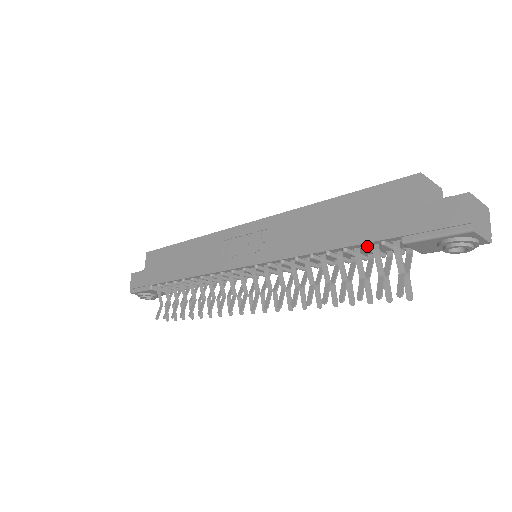
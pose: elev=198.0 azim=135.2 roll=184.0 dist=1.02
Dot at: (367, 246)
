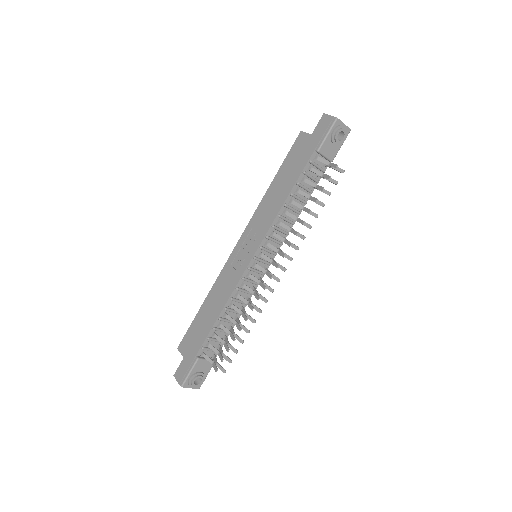
Dot at: (306, 172)
